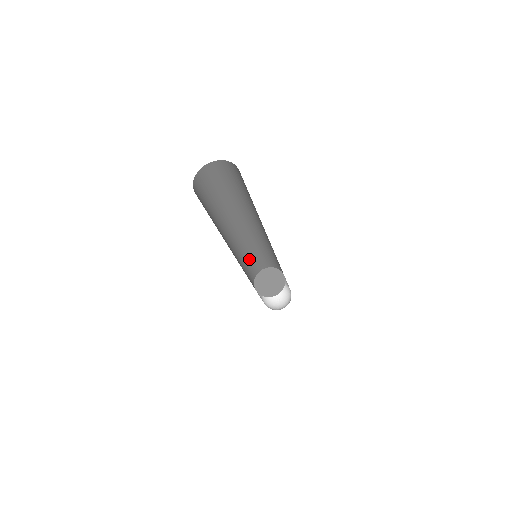
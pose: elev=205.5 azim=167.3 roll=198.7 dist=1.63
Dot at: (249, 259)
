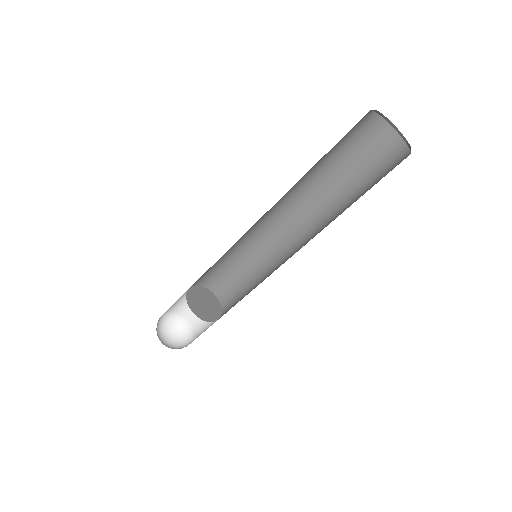
Dot at: occluded
